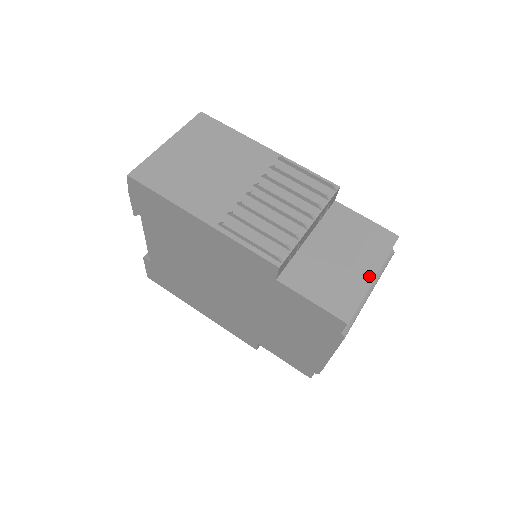
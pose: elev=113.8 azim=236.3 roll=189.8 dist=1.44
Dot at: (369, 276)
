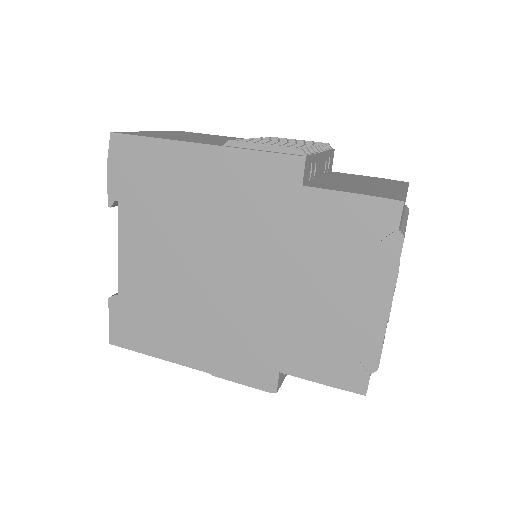
Dot at: (400, 190)
